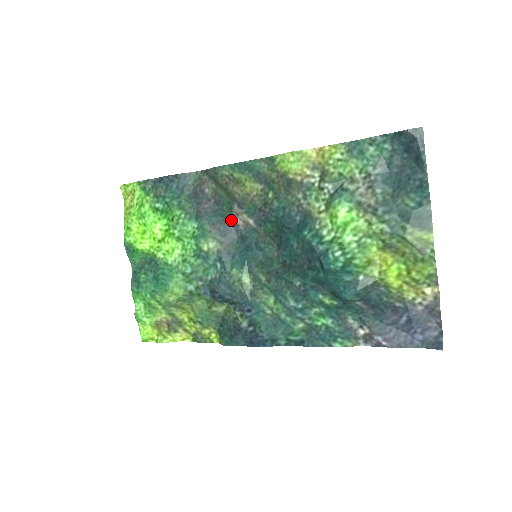
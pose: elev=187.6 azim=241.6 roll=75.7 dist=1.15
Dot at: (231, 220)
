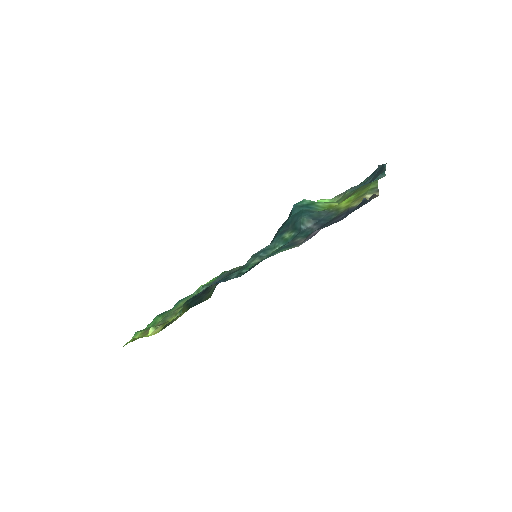
Dot at: occluded
